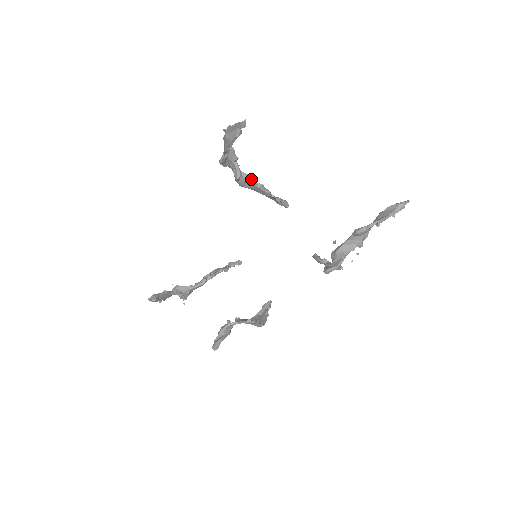
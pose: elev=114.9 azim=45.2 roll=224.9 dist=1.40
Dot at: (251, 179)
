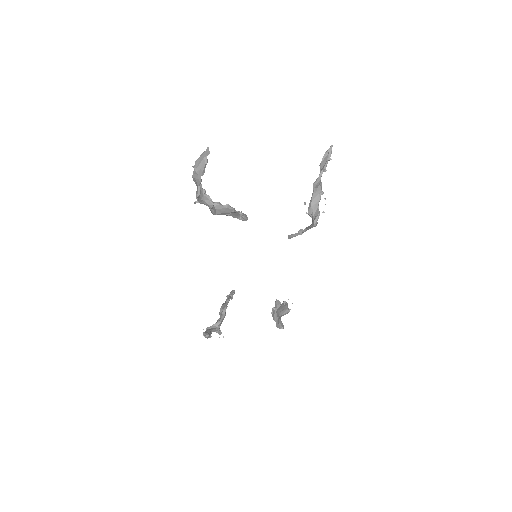
Dot at: (219, 204)
